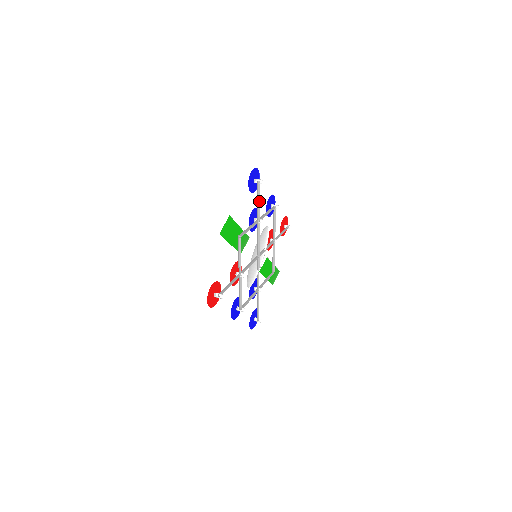
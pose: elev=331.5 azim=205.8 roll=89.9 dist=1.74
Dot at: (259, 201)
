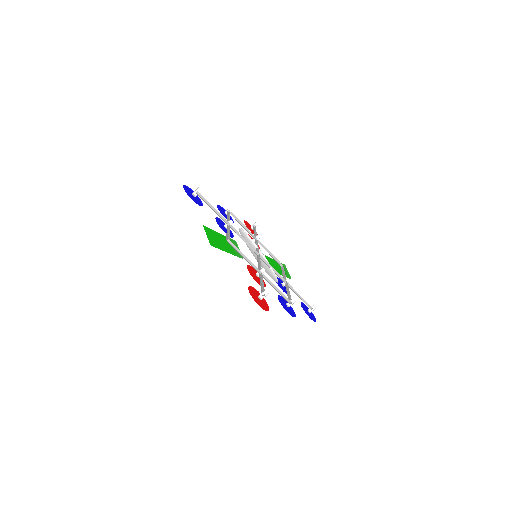
Dot at: (213, 208)
